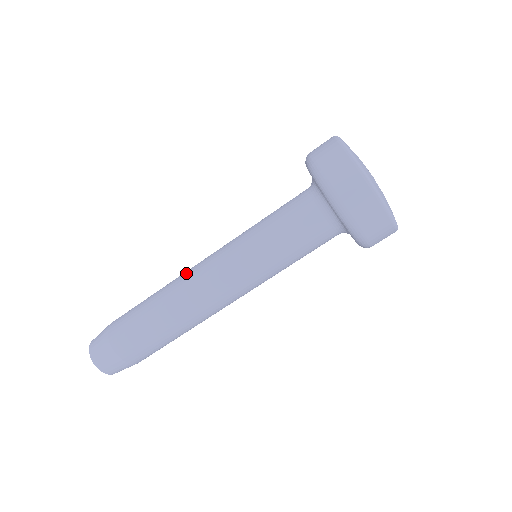
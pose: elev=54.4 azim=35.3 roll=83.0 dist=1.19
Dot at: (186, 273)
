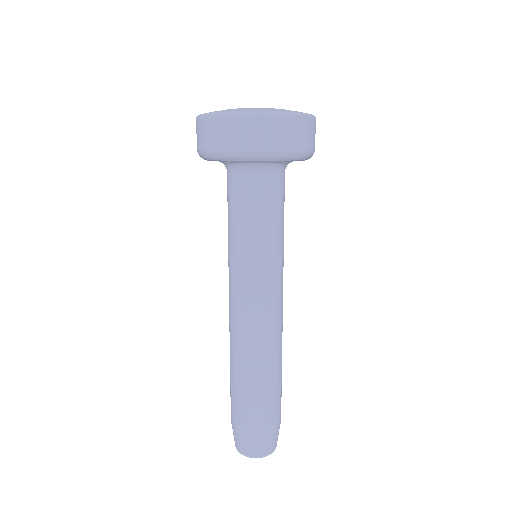
Dot at: occluded
